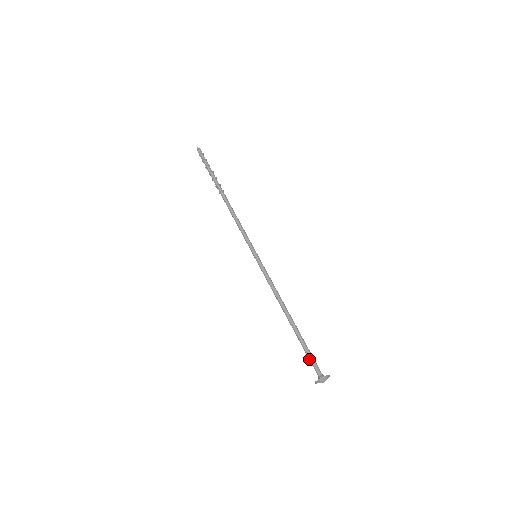
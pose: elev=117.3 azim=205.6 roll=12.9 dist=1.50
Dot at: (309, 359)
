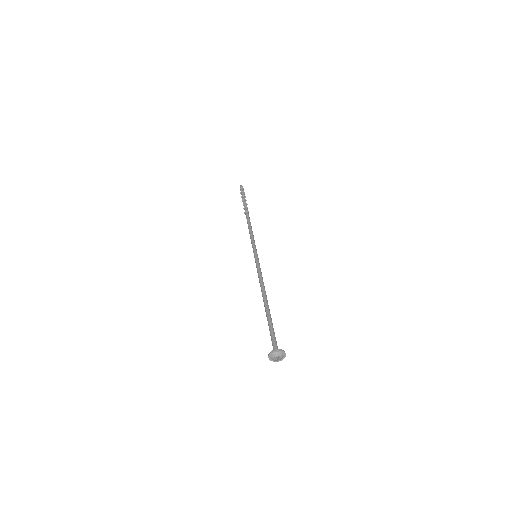
Dot at: (271, 338)
